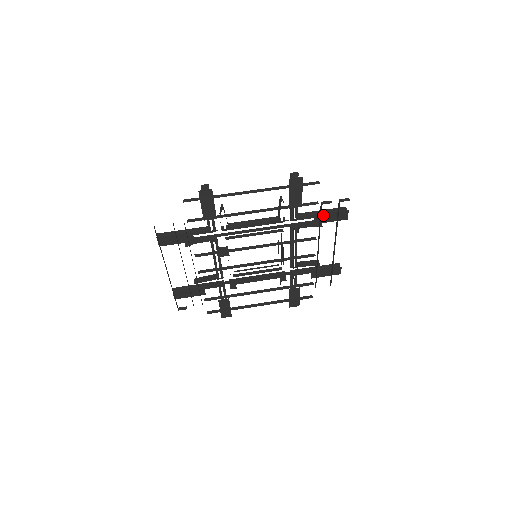
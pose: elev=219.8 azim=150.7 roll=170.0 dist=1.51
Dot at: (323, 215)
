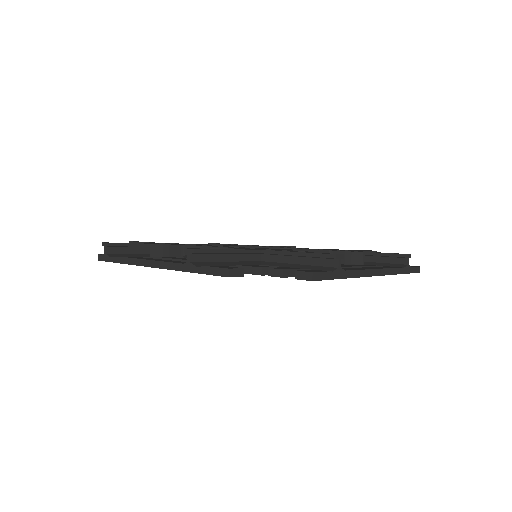
Dot at: (294, 267)
